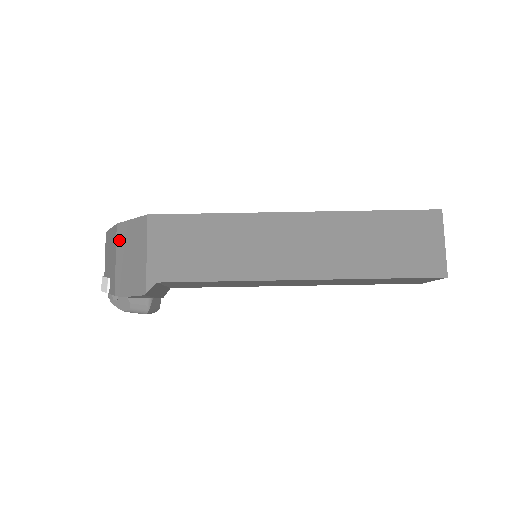
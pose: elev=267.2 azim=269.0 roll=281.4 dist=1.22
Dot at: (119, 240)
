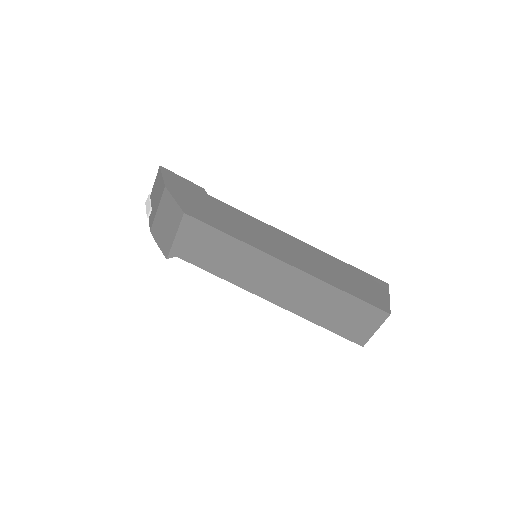
Dot at: (163, 200)
